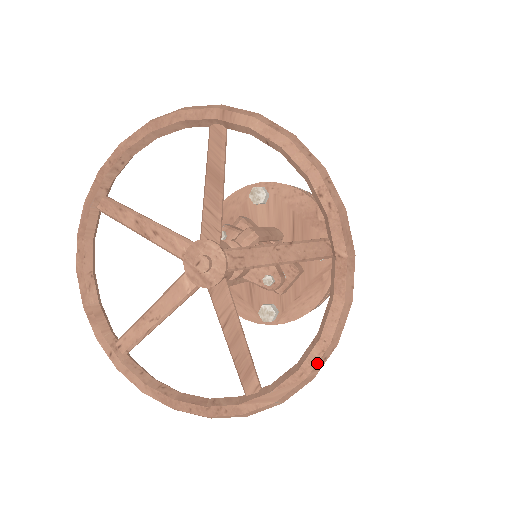
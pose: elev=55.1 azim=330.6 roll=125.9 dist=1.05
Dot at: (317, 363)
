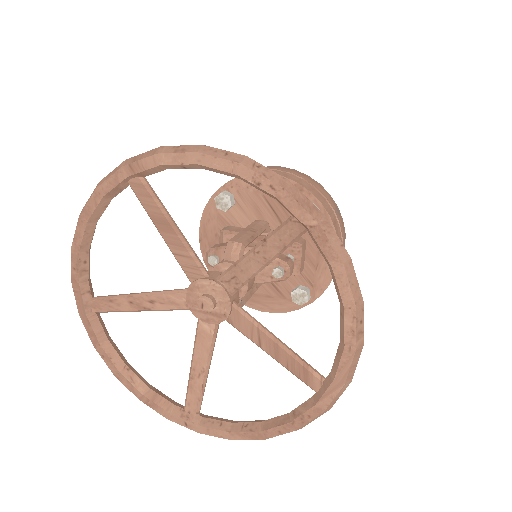
Dot at: (356, 331)
